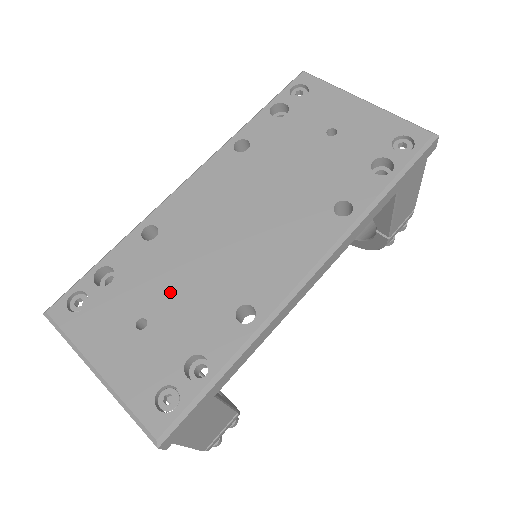
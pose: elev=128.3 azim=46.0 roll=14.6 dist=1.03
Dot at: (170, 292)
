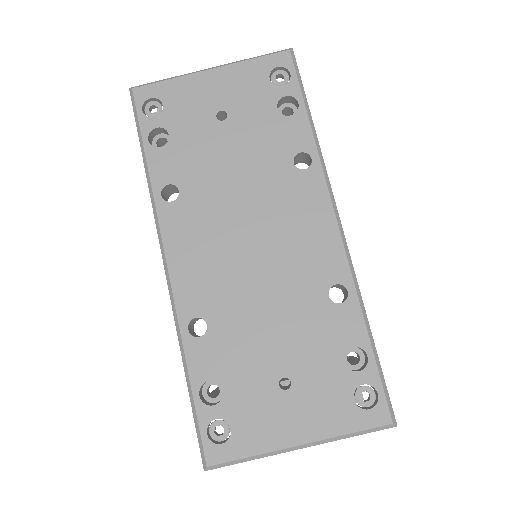
Dot at: (273, 343)
